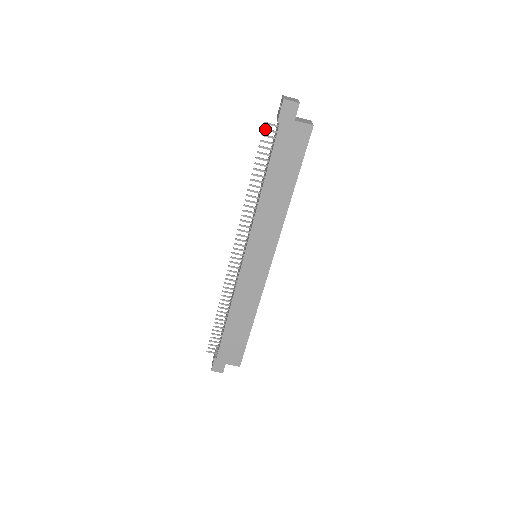
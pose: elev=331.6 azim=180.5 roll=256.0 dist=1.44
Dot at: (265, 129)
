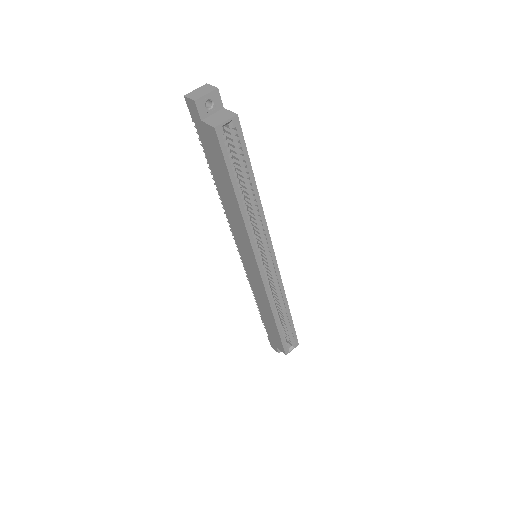
Dot at: (195, 127)
